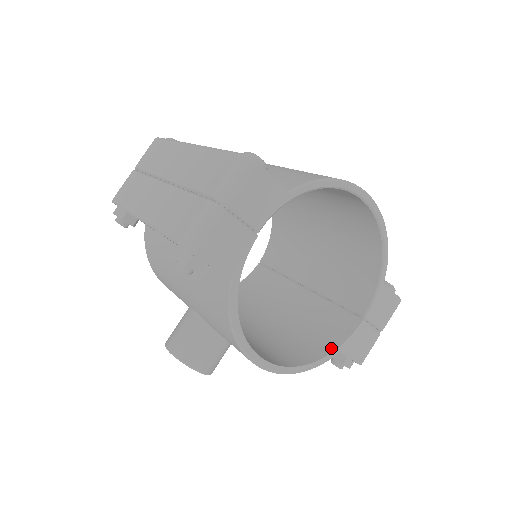
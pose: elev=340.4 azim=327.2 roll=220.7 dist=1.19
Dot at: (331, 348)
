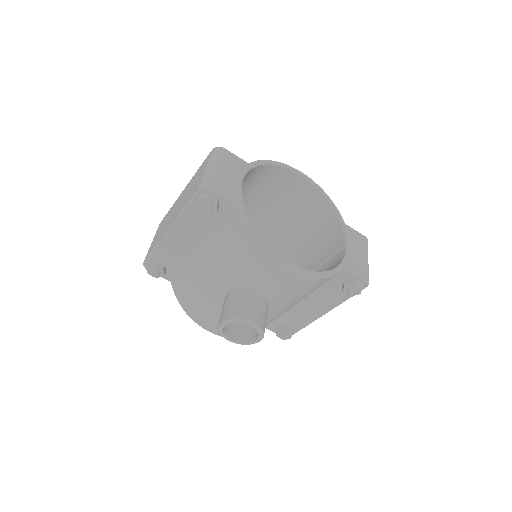
Dot at: (336, 266)
